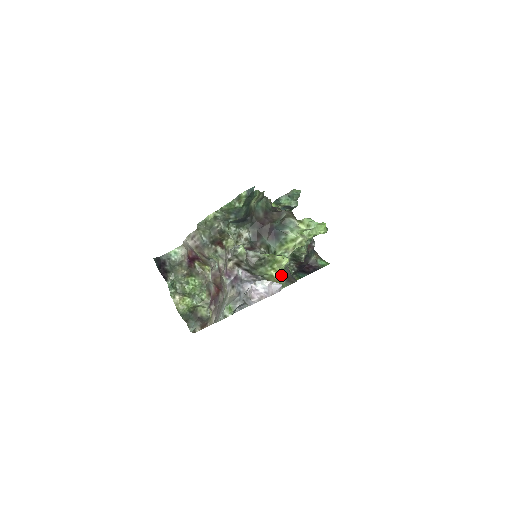
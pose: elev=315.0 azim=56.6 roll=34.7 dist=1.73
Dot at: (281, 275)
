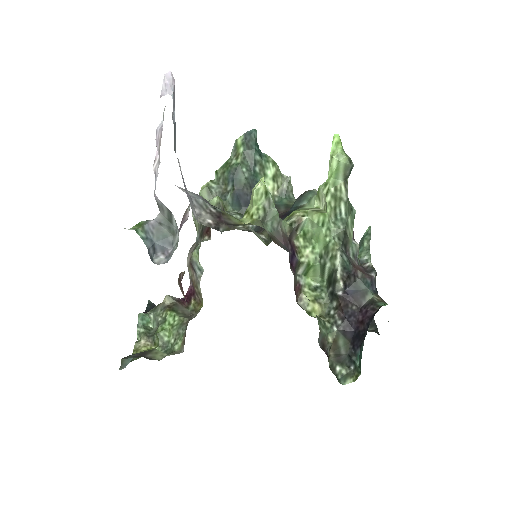
Dot at: (255, 221)
